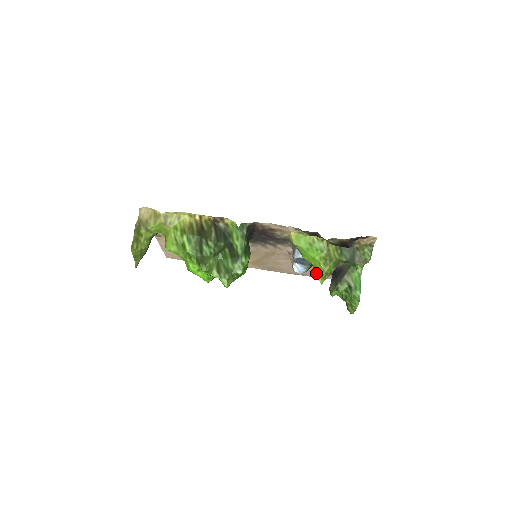
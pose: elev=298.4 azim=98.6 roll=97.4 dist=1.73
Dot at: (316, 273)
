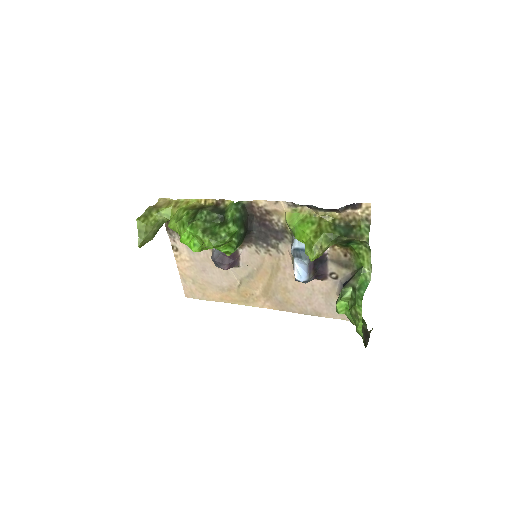
Dot at: (307, 251)
